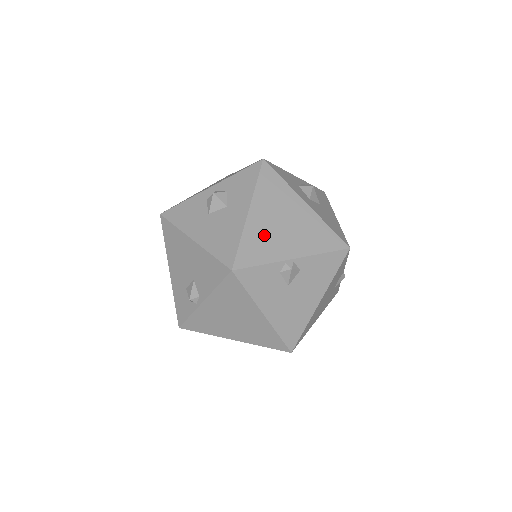
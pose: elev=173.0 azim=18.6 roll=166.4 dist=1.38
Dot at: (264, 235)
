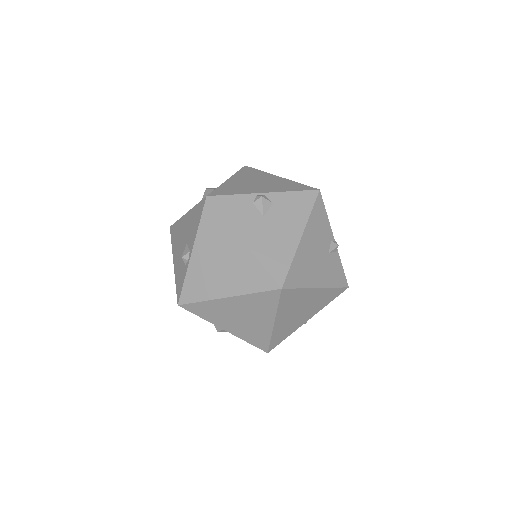
Dot at: (239, 186)
